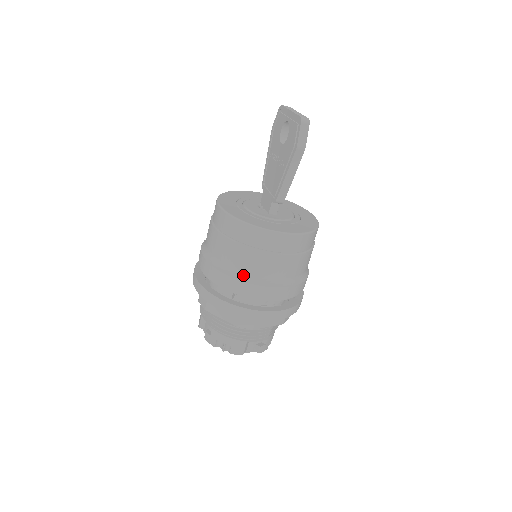
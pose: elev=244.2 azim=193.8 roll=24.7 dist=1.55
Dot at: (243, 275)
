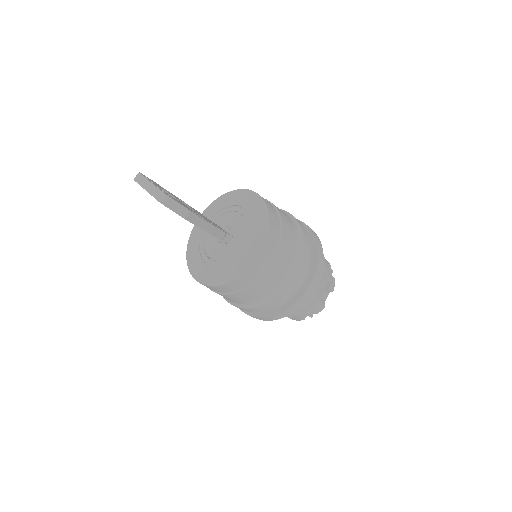
Dot at: (265, 298)
